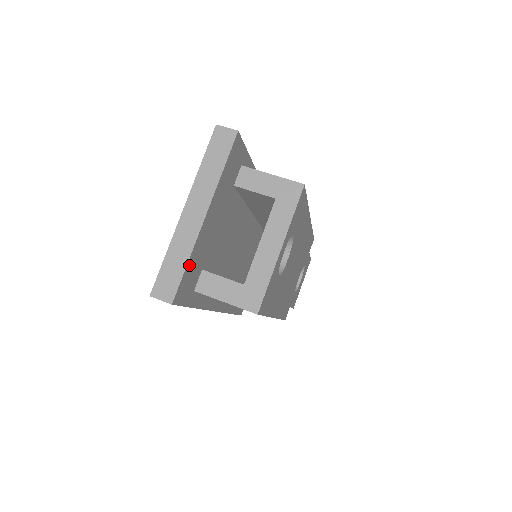
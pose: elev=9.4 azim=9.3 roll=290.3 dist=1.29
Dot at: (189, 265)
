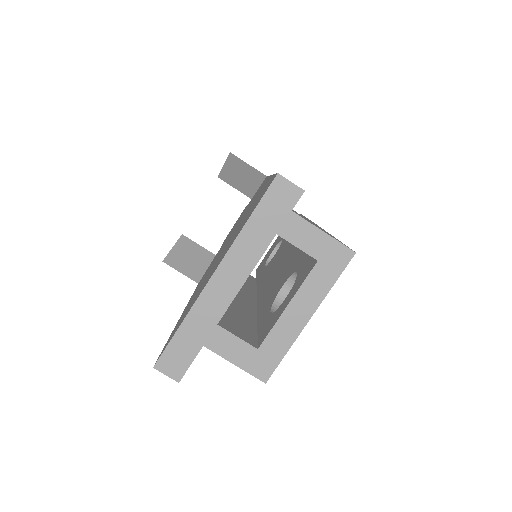
Dot at: (206, 339)
